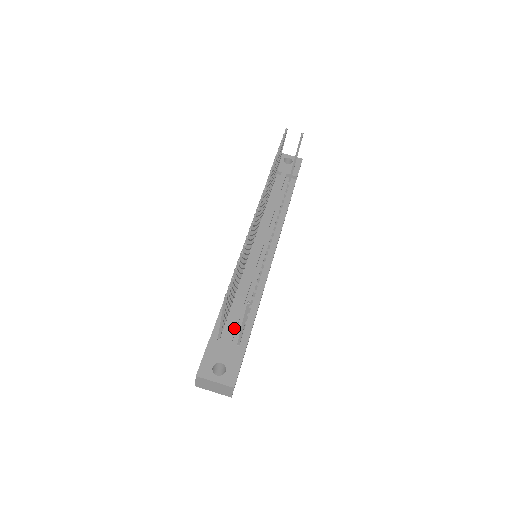
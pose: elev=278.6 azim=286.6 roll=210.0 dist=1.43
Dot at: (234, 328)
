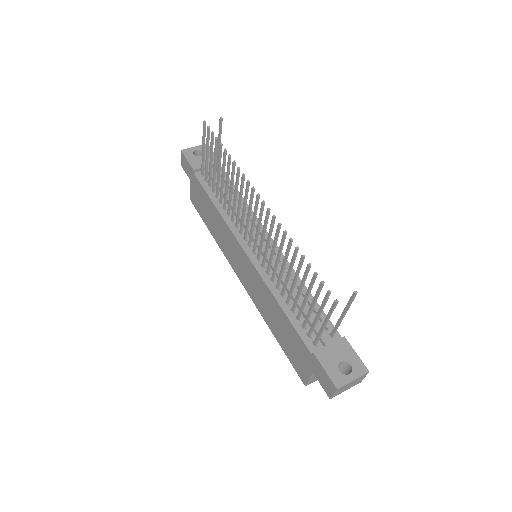
Dot at: (318, 327)
